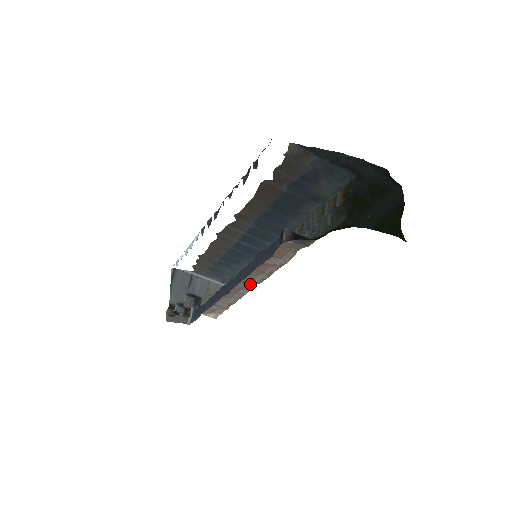
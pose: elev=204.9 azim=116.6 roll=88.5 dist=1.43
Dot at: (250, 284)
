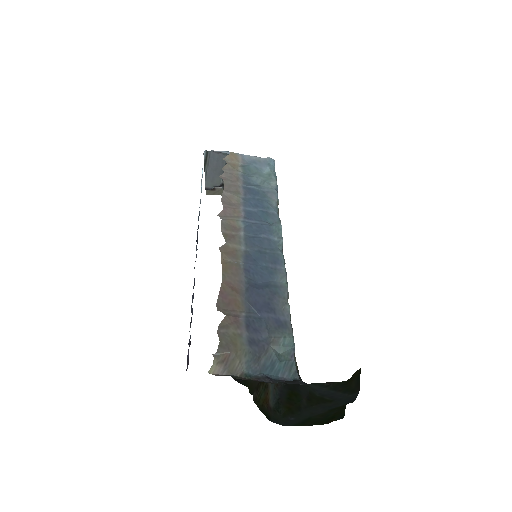
Dot at: occluded
